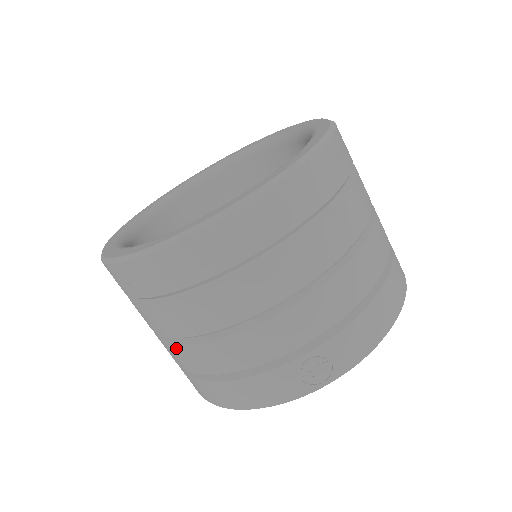
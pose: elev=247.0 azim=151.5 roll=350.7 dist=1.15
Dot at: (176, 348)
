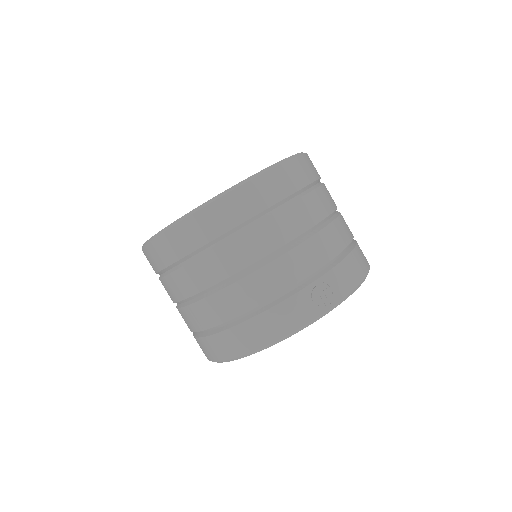
Dot at: (211, 299)
